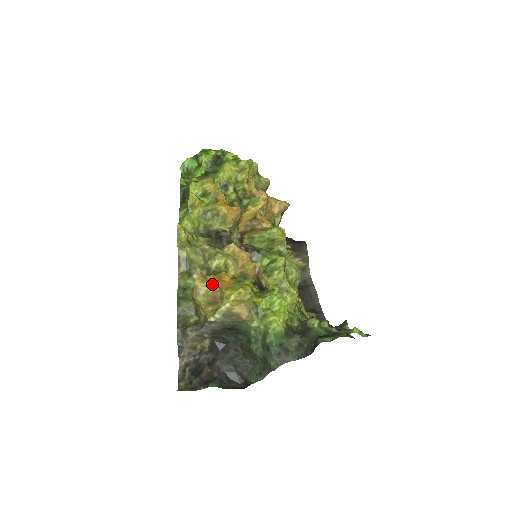
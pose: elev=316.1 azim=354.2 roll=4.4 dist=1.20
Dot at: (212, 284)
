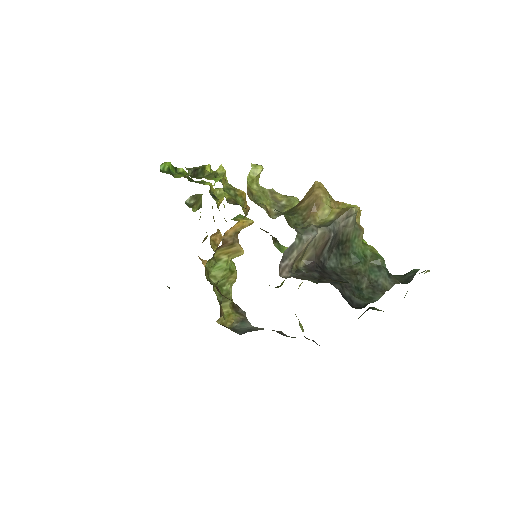
Dot at: occluded
